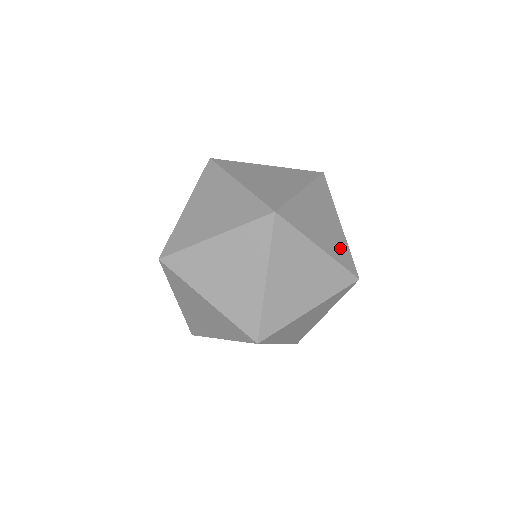
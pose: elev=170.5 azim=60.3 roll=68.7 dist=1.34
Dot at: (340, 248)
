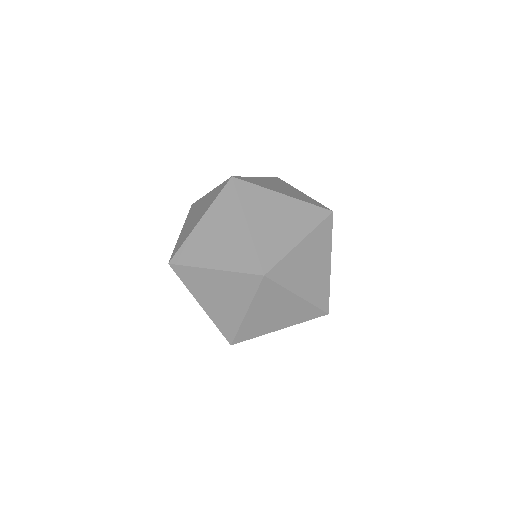
Dot at: occluded
